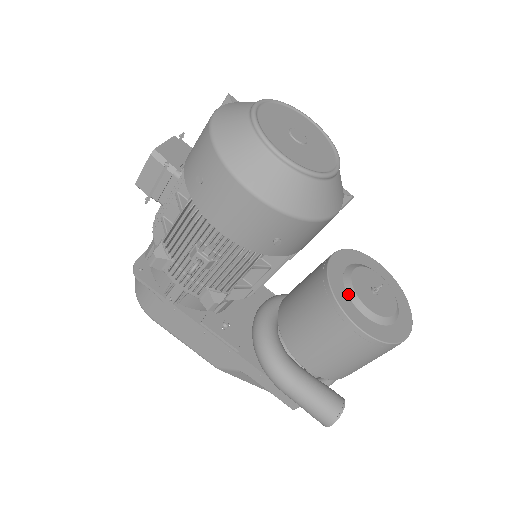
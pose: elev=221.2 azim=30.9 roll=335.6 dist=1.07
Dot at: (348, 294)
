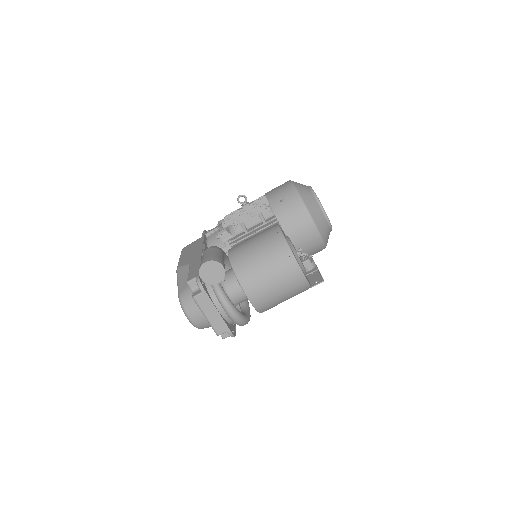
Dot at: occluded
